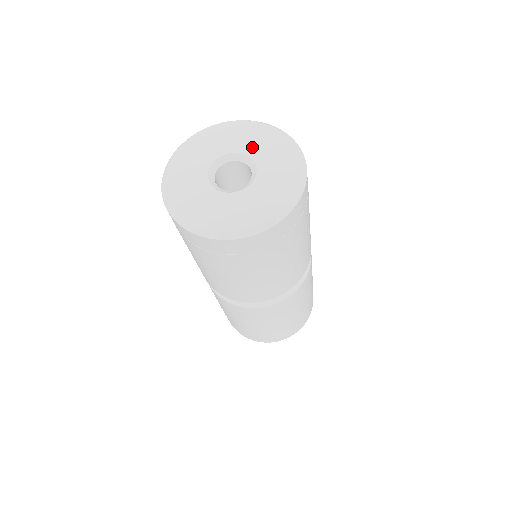
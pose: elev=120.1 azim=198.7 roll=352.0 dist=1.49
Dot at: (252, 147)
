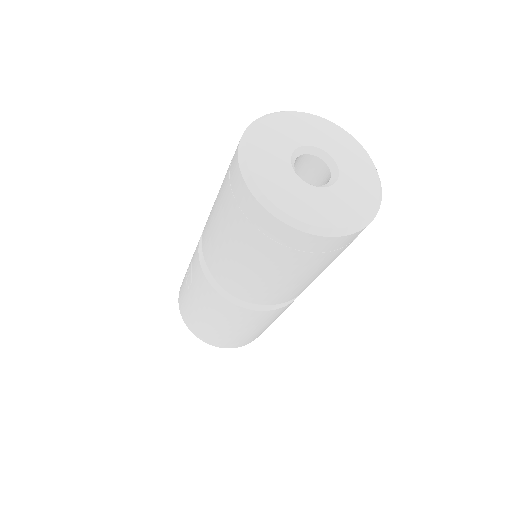
Dot at: (324, 141)
